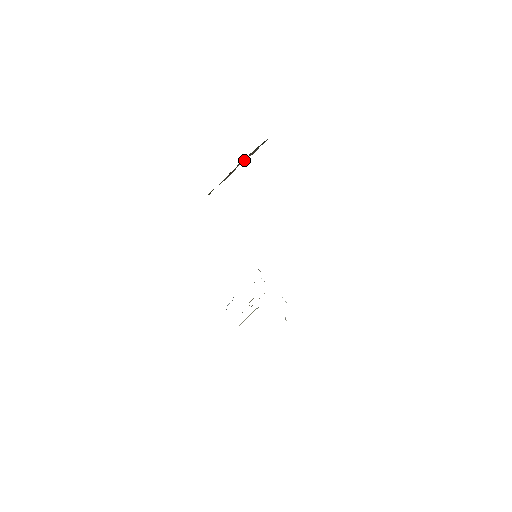
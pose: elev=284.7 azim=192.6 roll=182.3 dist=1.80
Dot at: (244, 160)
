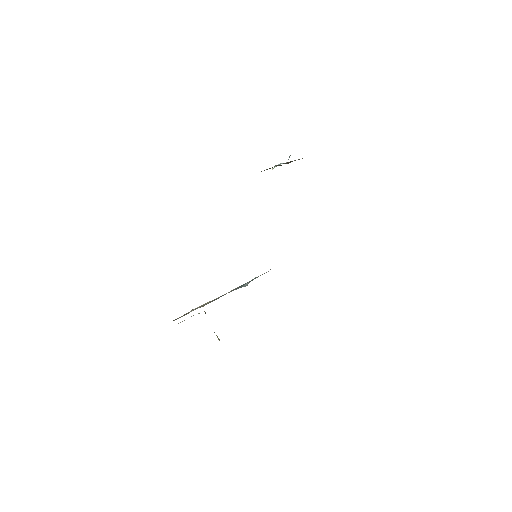
Dot at: occluded
